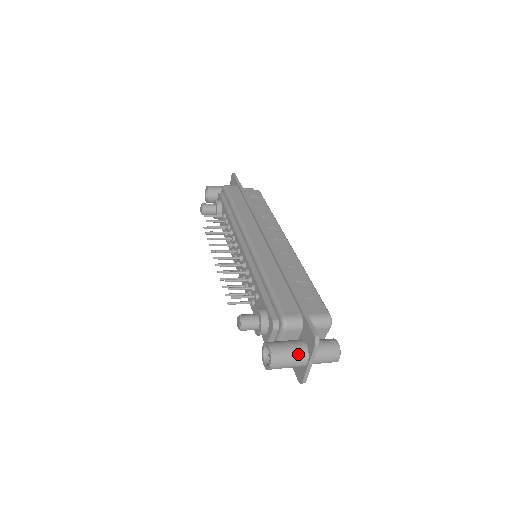
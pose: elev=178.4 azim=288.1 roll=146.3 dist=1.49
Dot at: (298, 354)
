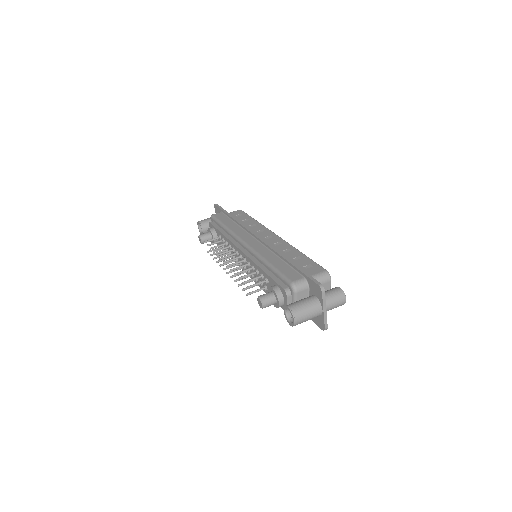
Dot at: (312, 305)
